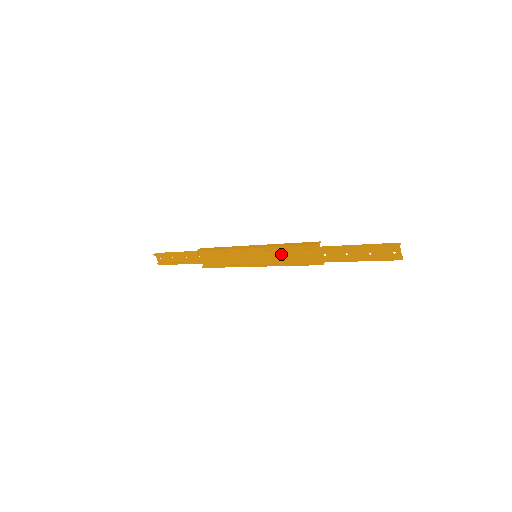
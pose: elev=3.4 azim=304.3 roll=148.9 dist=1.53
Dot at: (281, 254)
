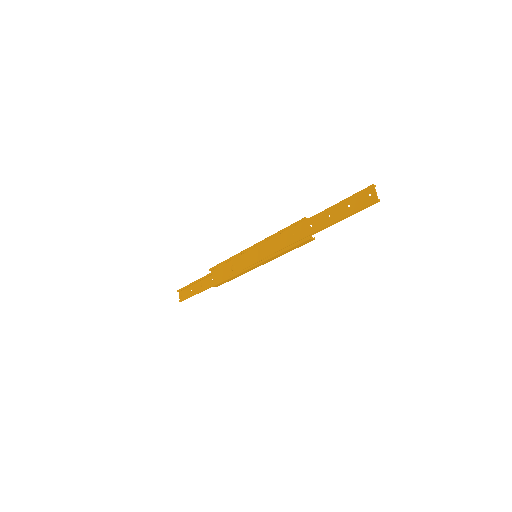
Dot at: (275, 241)
